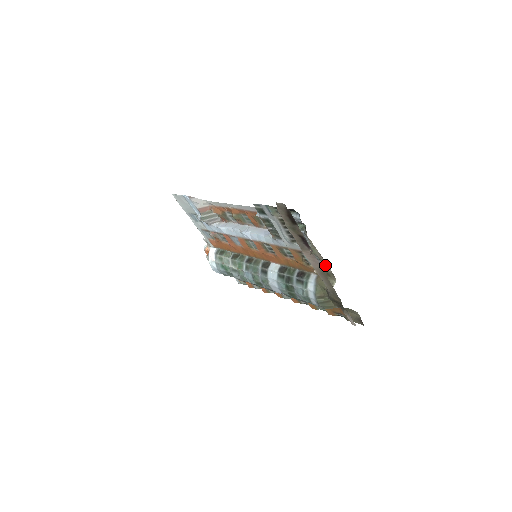
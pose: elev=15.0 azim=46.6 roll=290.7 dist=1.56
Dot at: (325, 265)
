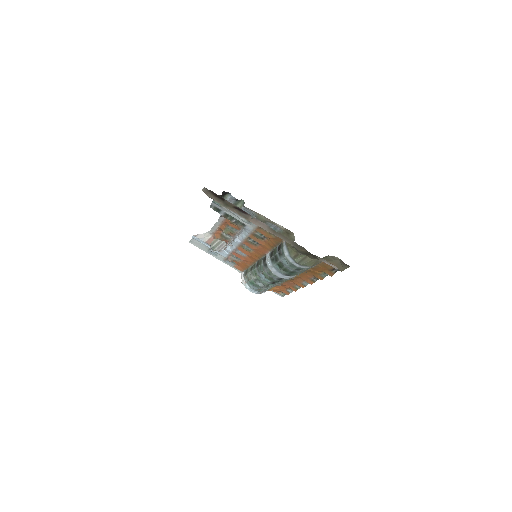
Dot at: (277, 225)
